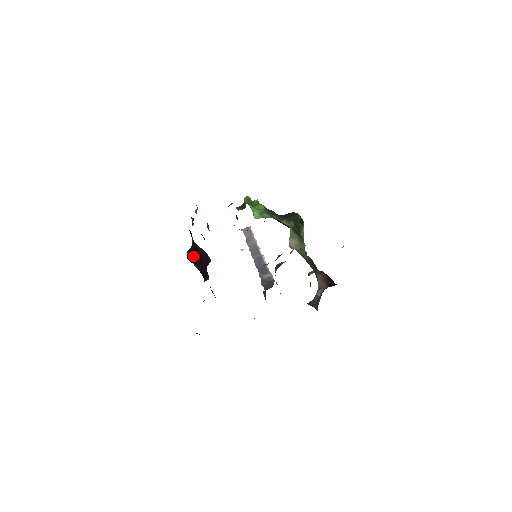
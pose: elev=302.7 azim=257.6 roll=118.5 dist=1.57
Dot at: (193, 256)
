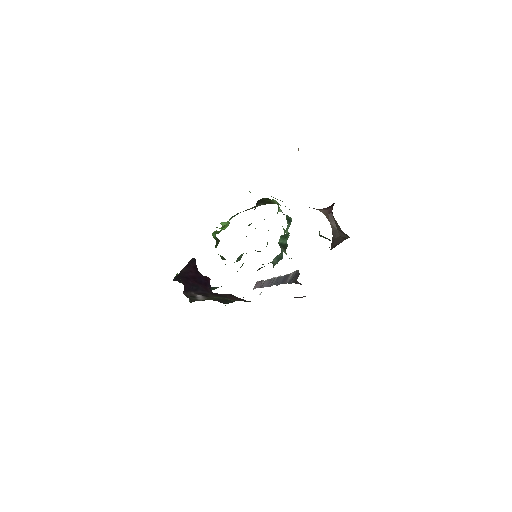
Dot at: (189, 288)
